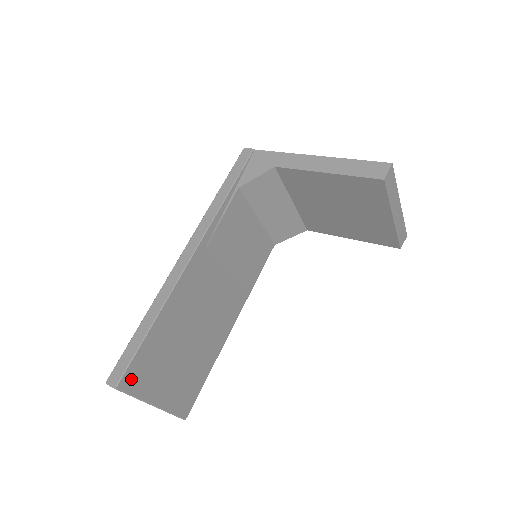
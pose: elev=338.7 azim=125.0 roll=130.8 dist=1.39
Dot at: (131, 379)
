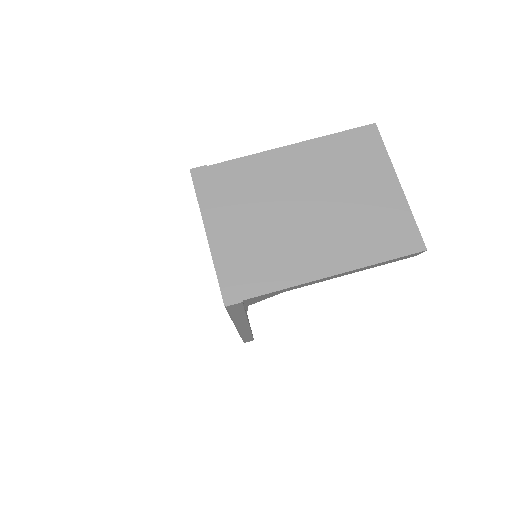
Dot at: occluded
